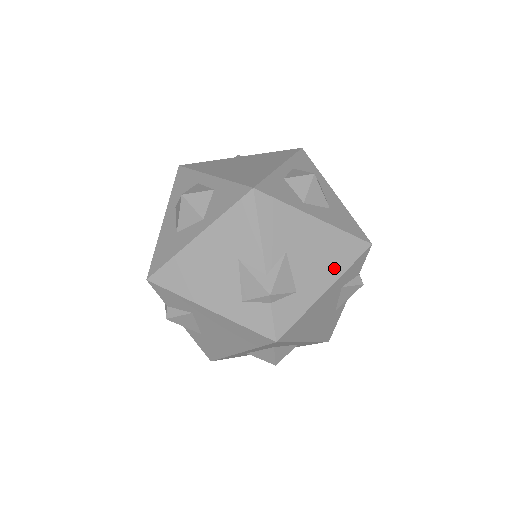
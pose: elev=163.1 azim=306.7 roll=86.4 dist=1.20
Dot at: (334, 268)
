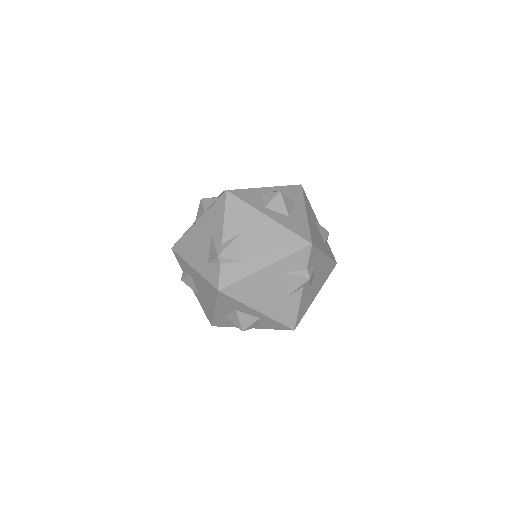
Dot at: (275, 253)
